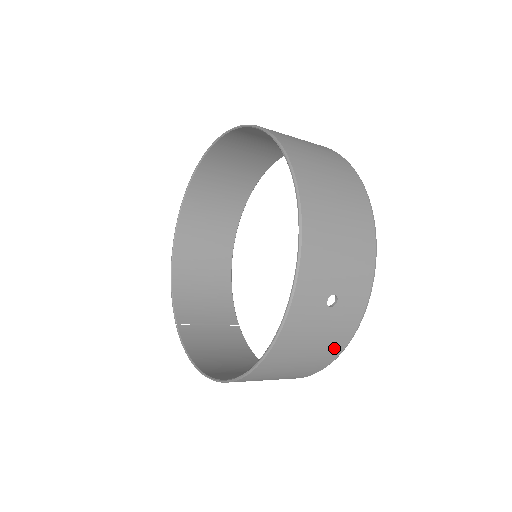
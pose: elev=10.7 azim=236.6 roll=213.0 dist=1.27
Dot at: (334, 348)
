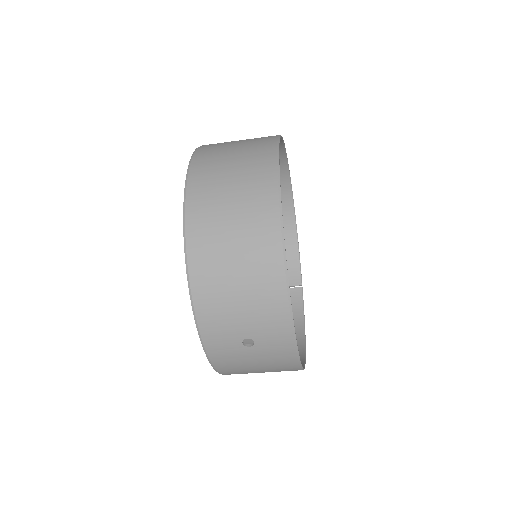
Dot at: (286, 366)
